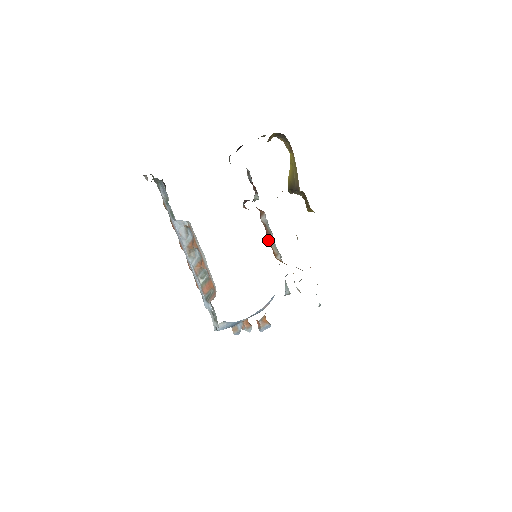
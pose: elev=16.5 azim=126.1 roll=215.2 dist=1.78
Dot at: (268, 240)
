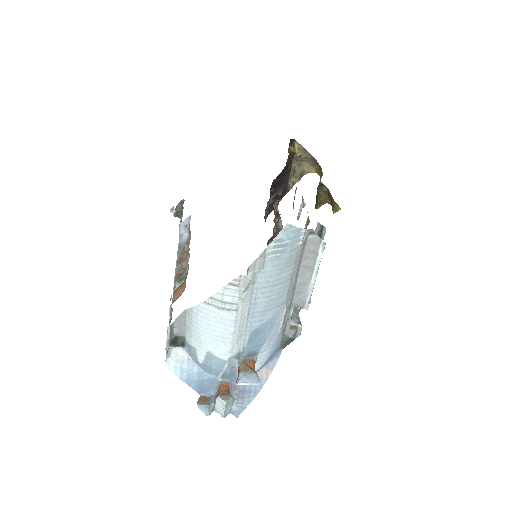
Dot at: occluded
